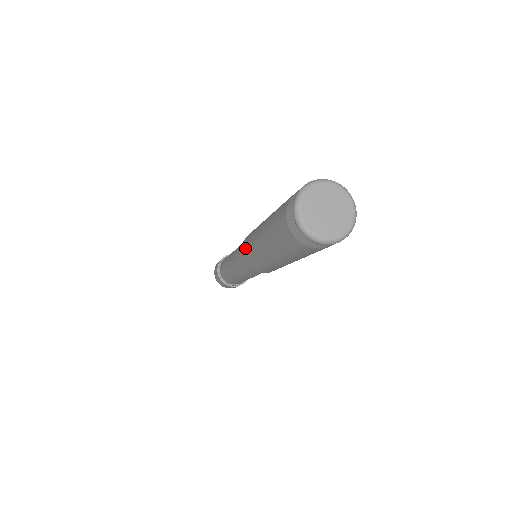
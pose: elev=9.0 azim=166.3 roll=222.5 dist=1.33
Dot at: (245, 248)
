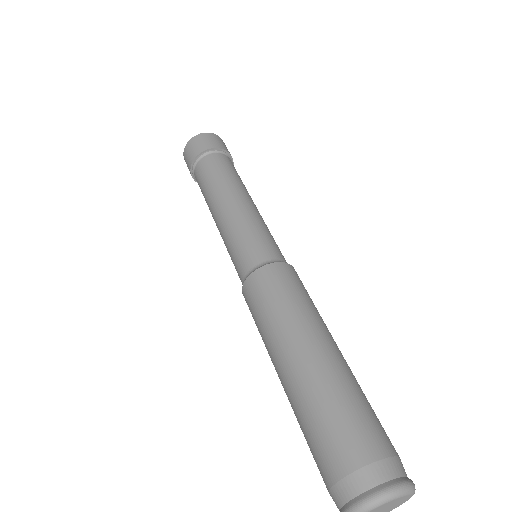
Dot at: occluded
